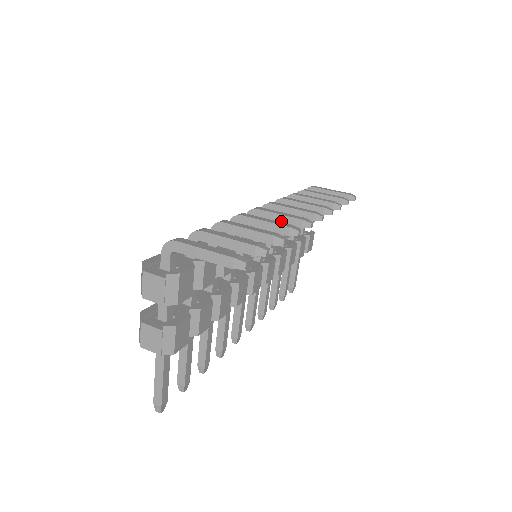
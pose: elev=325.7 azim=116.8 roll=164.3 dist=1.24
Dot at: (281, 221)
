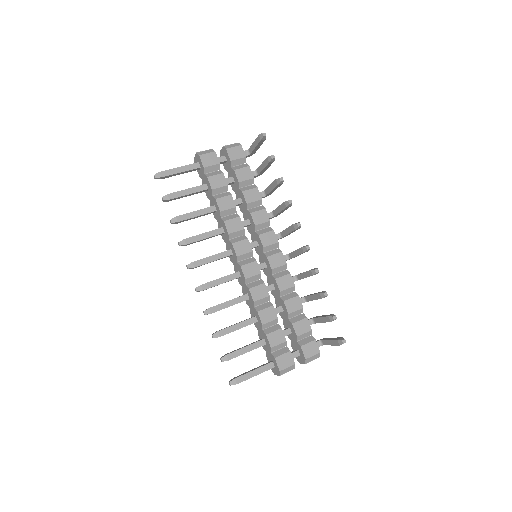
Dot at: (288, 228)
